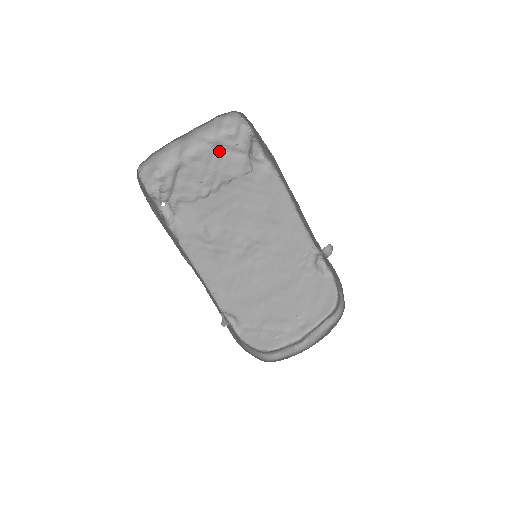
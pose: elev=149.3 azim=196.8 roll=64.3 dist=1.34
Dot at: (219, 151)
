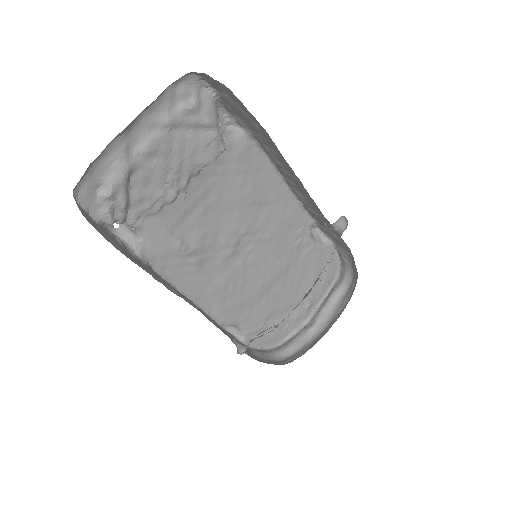
Dot at: (179, 135)
